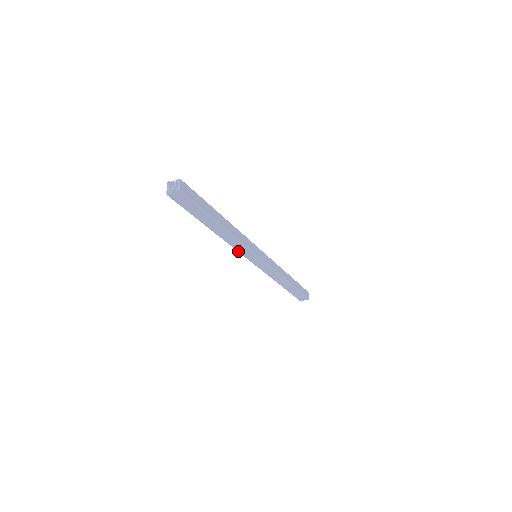
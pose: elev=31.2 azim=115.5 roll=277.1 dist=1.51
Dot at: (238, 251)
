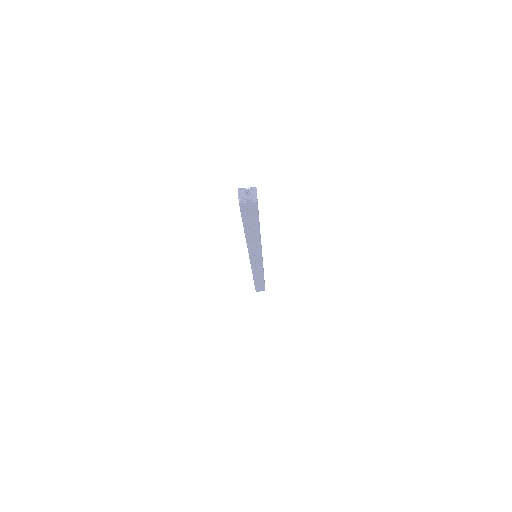
Dot at: (249, 253)
